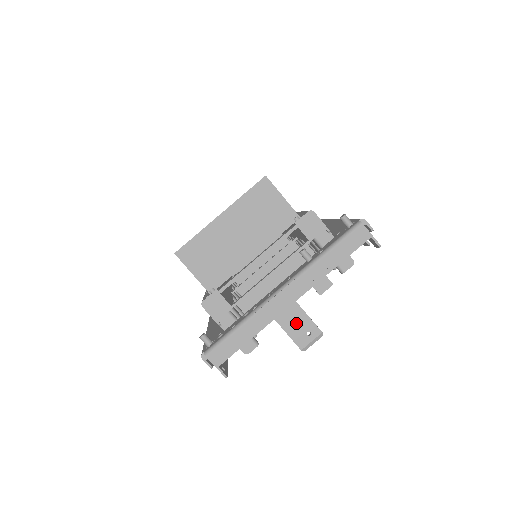
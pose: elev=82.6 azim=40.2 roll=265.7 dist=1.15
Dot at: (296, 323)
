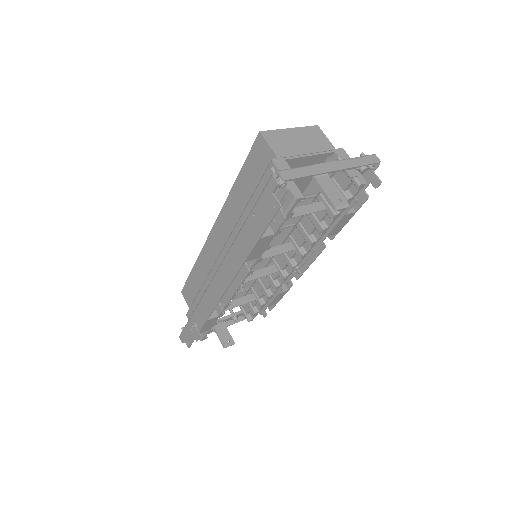
Dot at: (332, 192)
